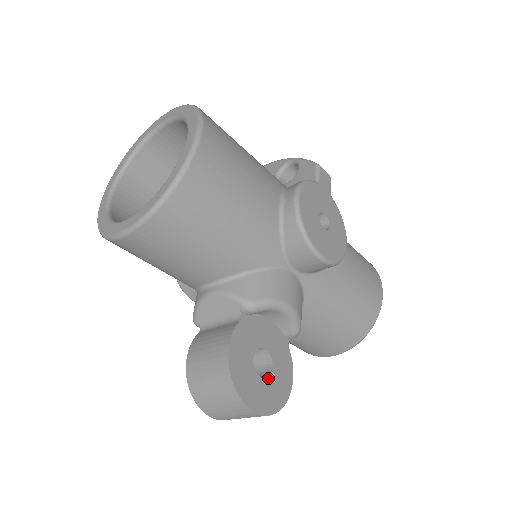
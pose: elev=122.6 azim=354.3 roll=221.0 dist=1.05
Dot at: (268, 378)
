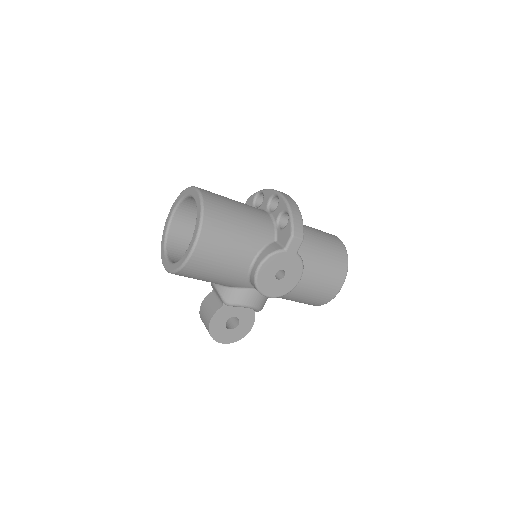
Dot at: (234, 329)
